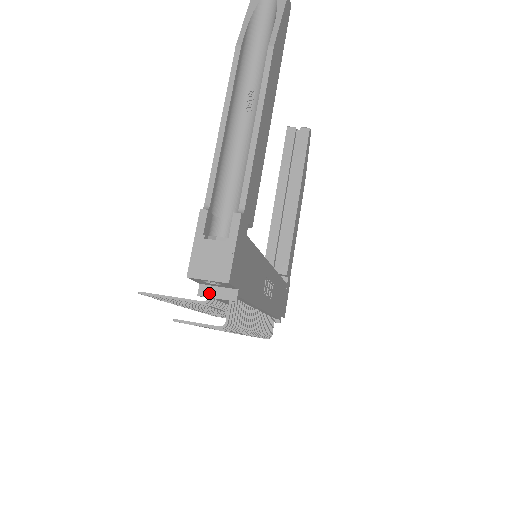
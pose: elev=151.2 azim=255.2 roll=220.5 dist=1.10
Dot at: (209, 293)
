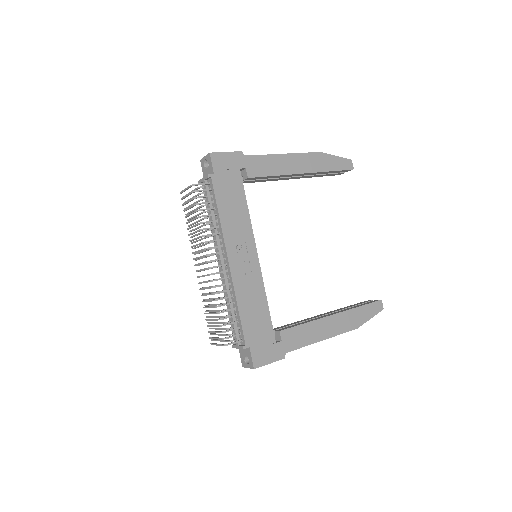
Dot at: occluded
